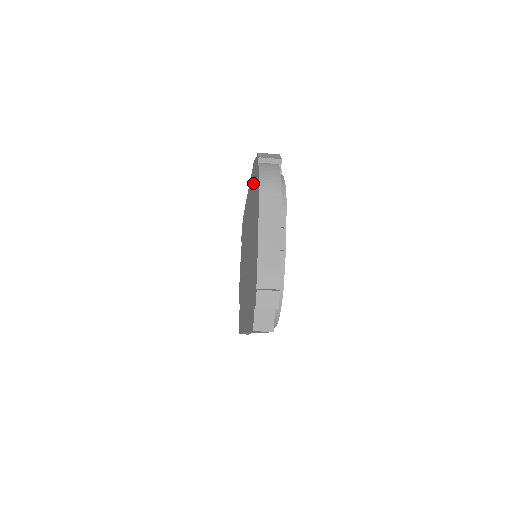
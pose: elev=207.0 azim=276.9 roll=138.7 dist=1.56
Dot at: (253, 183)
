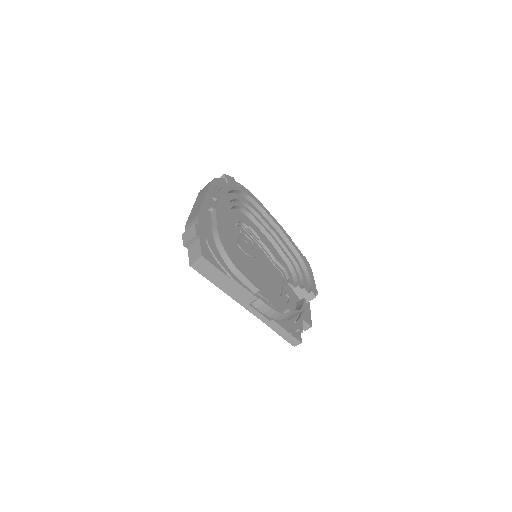
Dot at: occluded
